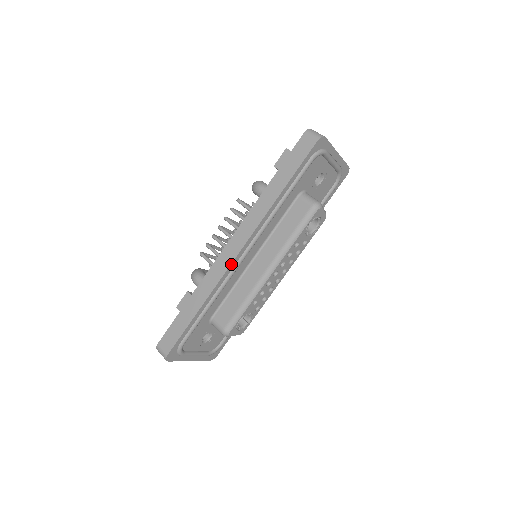
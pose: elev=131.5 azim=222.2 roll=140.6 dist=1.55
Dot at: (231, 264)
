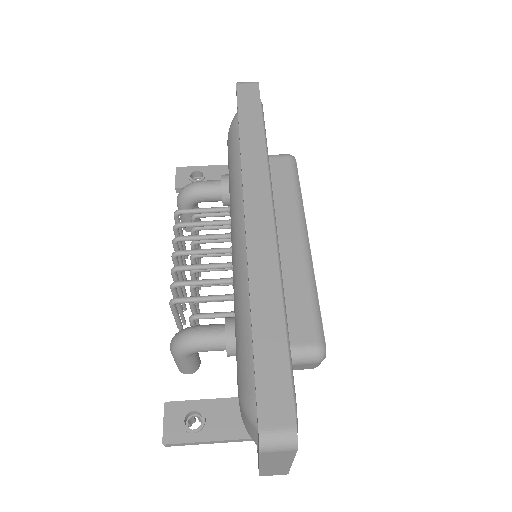
Dot at: (274, 230)
